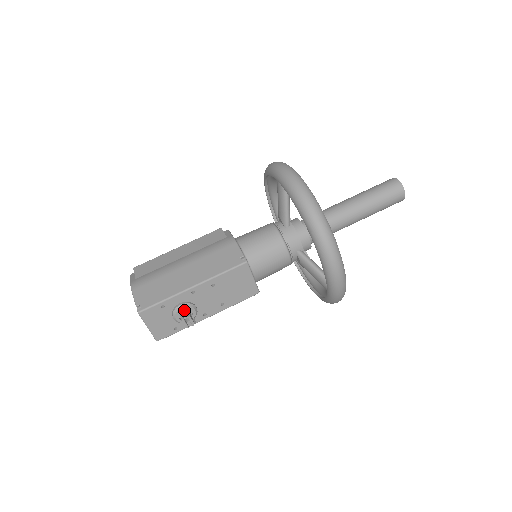
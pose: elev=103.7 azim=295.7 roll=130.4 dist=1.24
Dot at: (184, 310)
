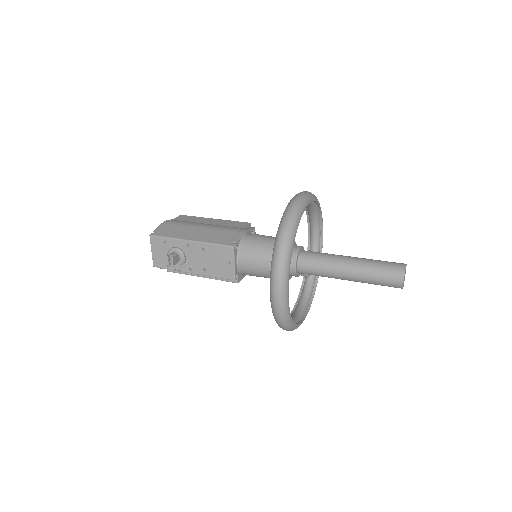
Dot at: (175, 252)
